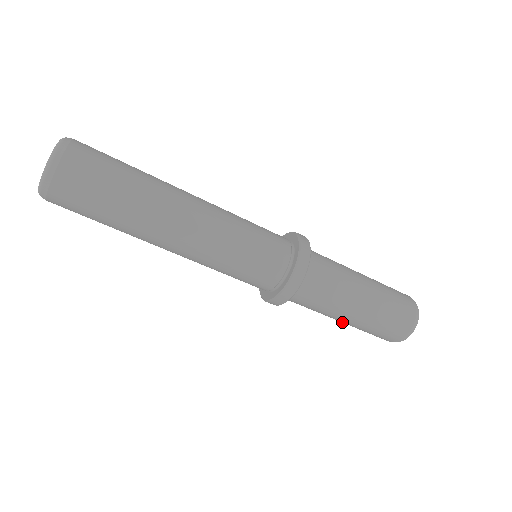
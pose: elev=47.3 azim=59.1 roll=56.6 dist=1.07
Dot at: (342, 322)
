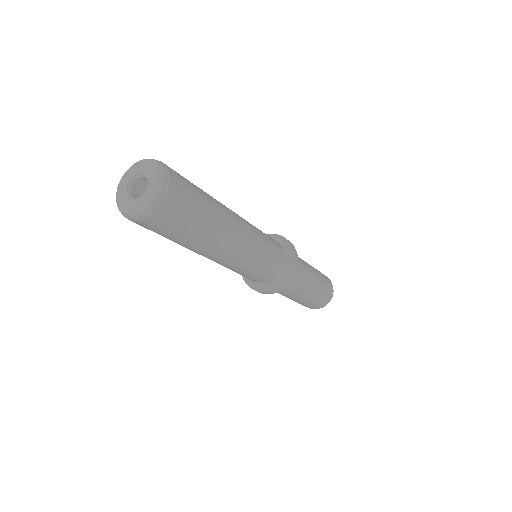
Dot at: (298, 300)
